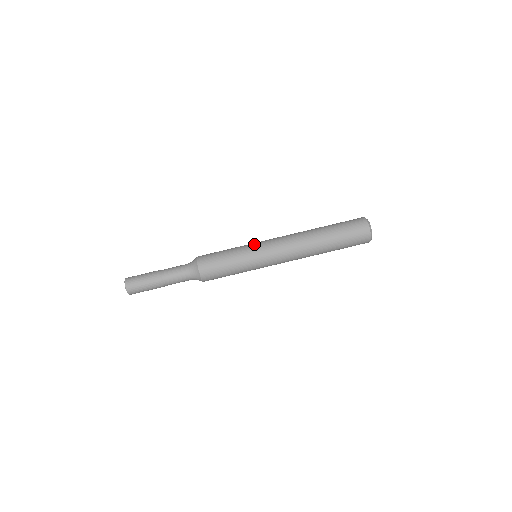
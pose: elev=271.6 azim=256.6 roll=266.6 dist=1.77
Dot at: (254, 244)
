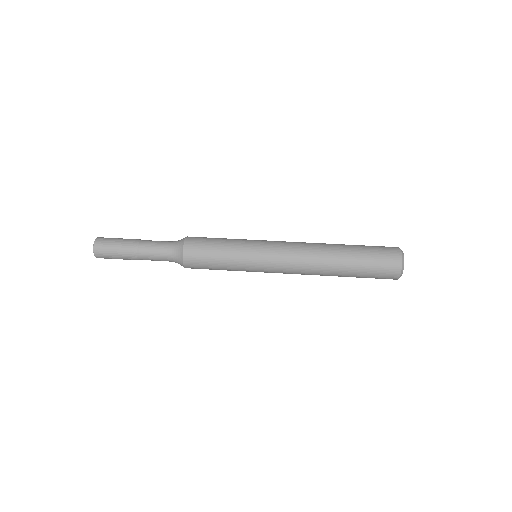
Dot at: (257, 241)
